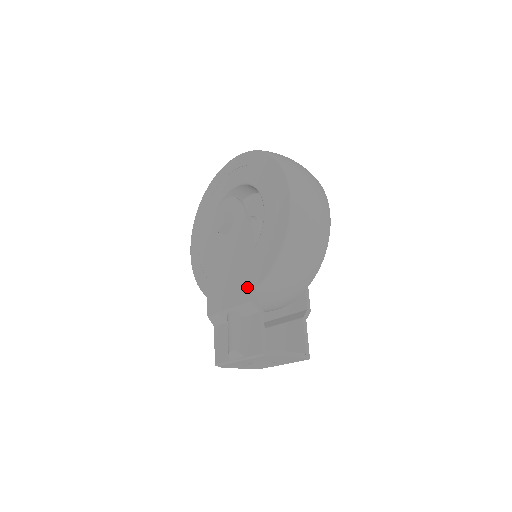
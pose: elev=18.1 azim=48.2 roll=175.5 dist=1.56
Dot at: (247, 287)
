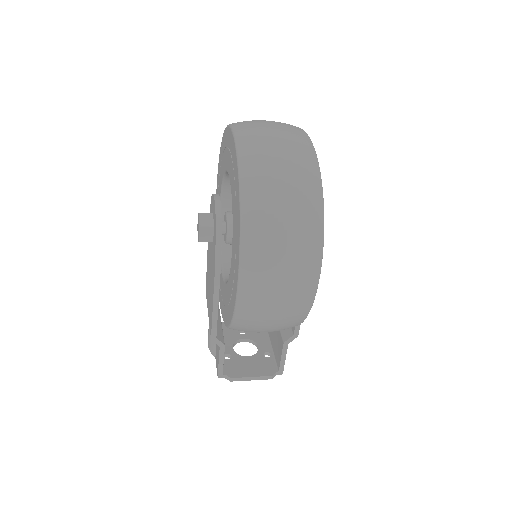
Dot at: (211, 322)
